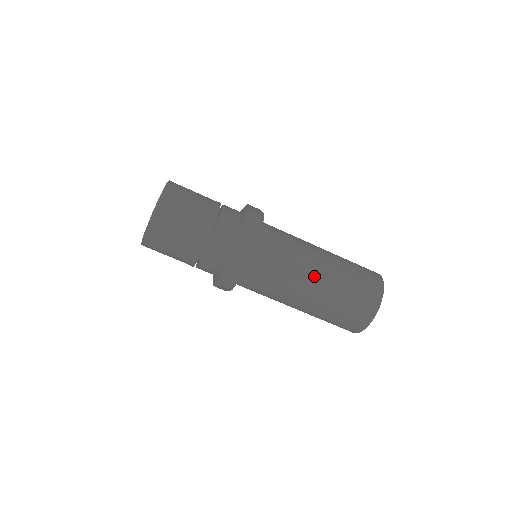
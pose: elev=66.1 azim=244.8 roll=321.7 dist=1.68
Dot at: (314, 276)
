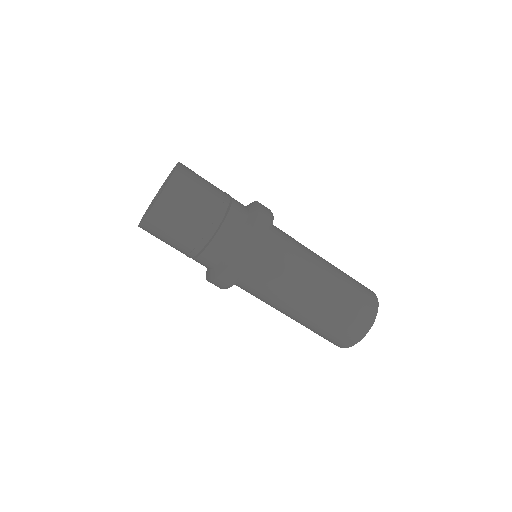
Dot at: (298, 307)
